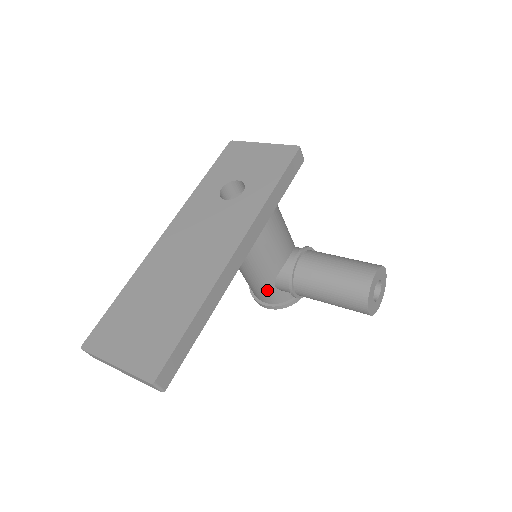
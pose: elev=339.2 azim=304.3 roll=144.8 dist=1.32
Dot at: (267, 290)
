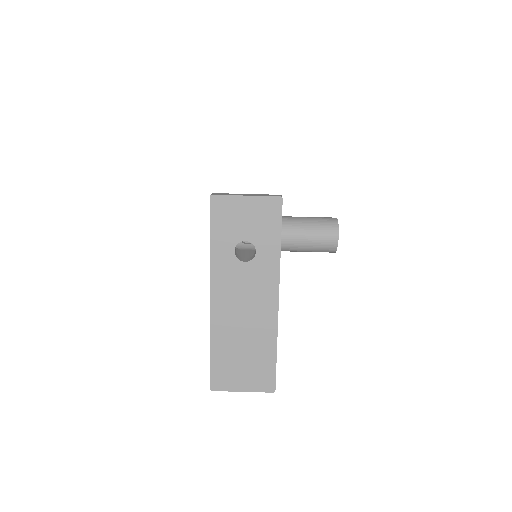
Dot at: occluded
